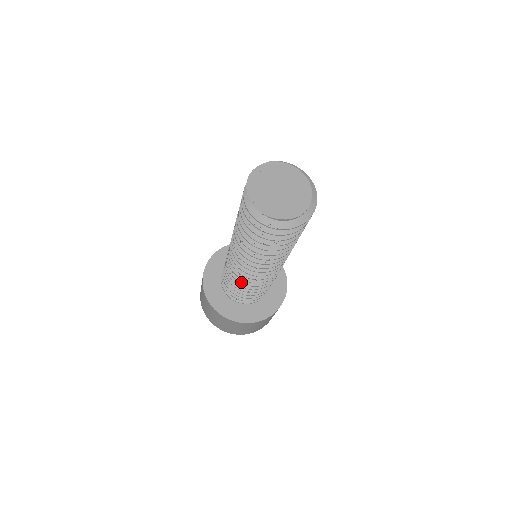
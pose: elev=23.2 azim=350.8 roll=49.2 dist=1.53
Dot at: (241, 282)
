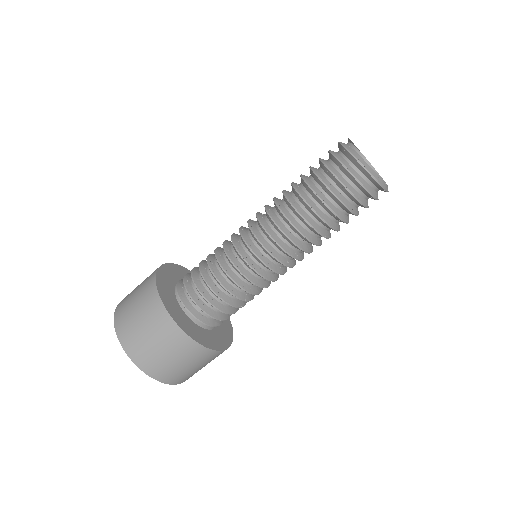
Dot at: (225, 249)
